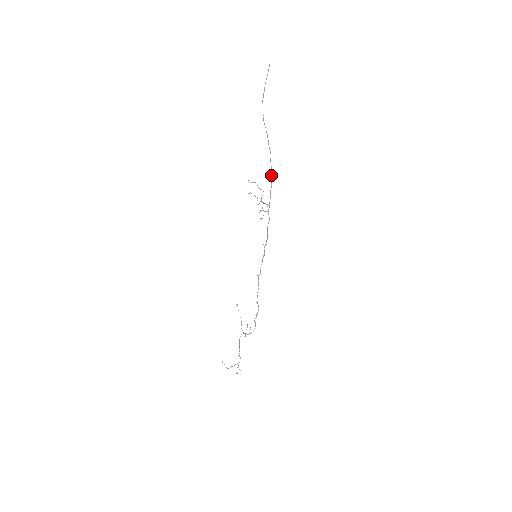
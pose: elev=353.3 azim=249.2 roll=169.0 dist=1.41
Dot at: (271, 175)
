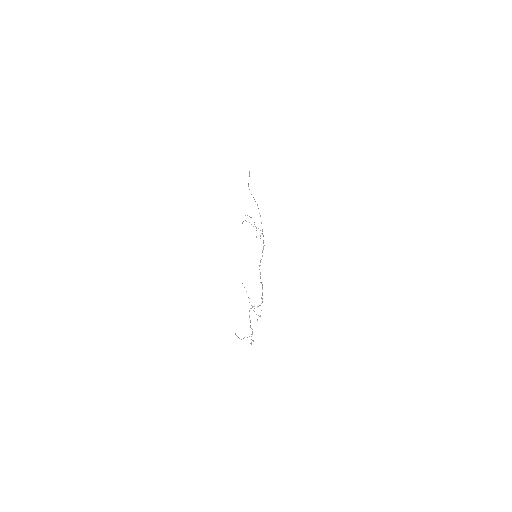
Dot at: occluded
